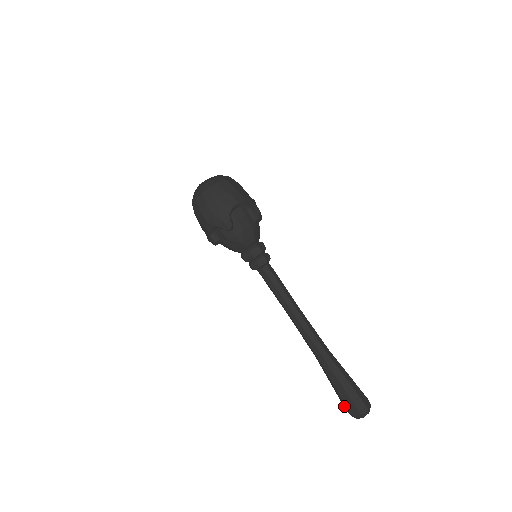
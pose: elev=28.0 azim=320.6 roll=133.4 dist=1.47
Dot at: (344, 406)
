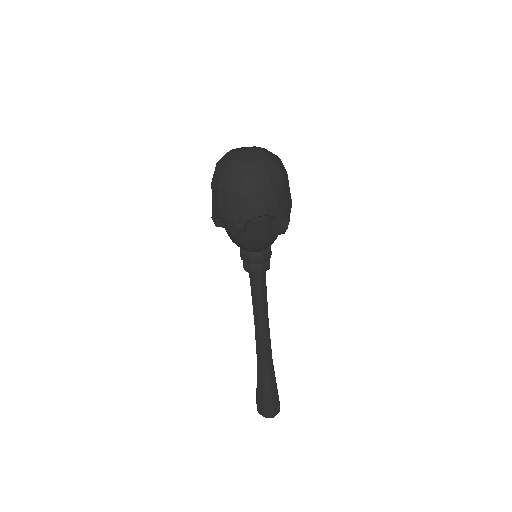
Dot at: (256, 400)
